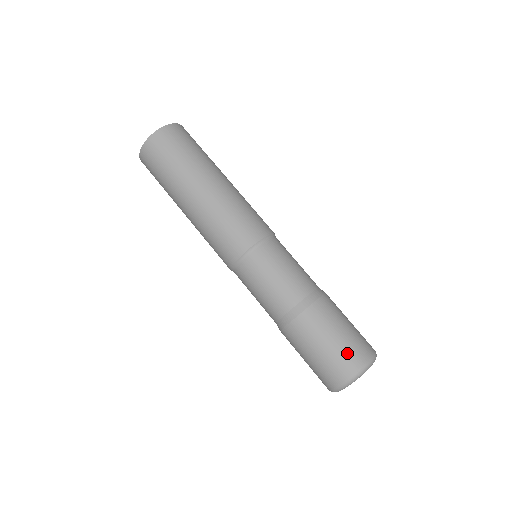
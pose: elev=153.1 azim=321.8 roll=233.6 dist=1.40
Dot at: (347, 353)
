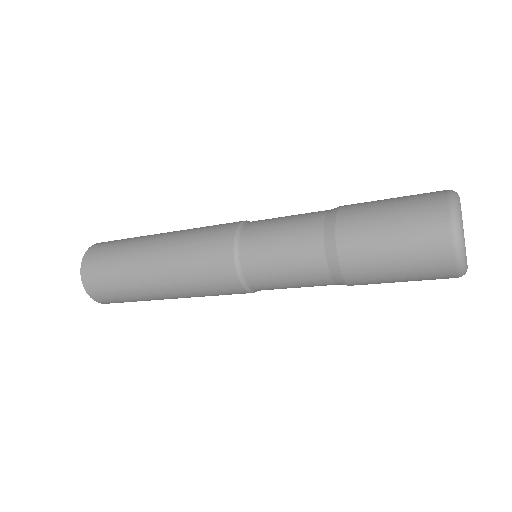
Dot at: (420, 194)
